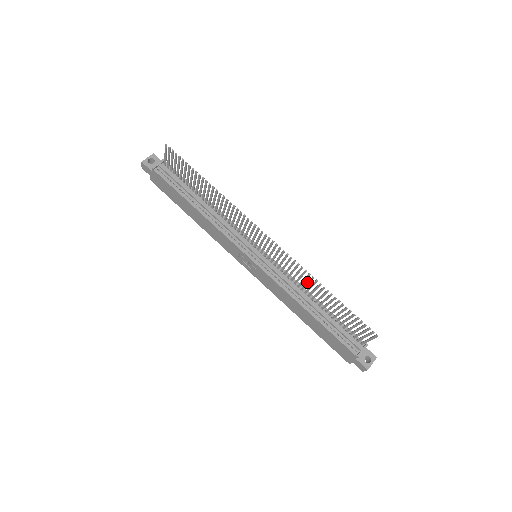
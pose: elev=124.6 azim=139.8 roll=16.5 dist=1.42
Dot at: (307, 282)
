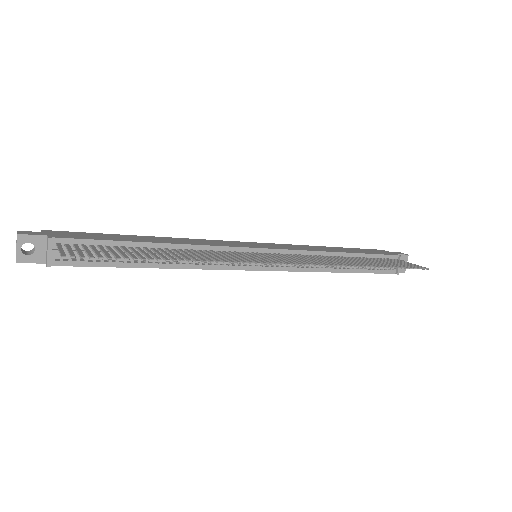
Dot at: occluded
